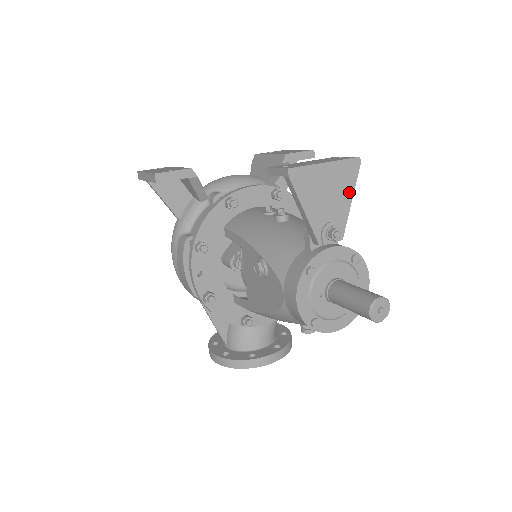
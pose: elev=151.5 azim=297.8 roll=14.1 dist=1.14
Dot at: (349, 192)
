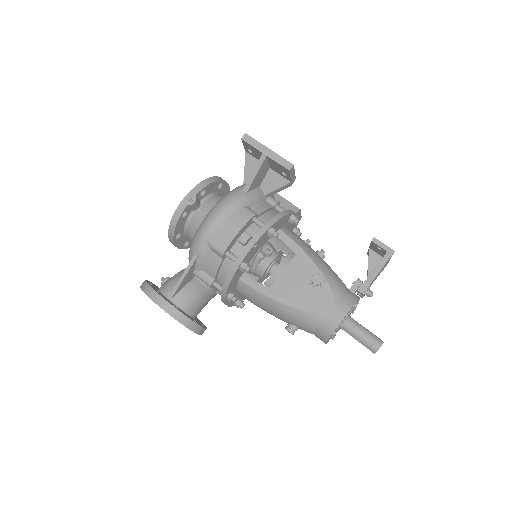
Dot at: occluded
